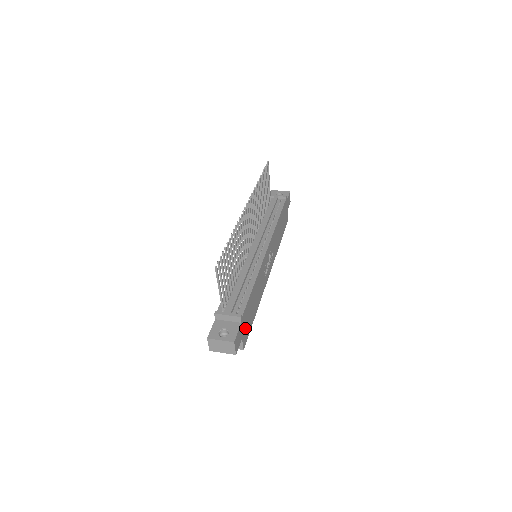
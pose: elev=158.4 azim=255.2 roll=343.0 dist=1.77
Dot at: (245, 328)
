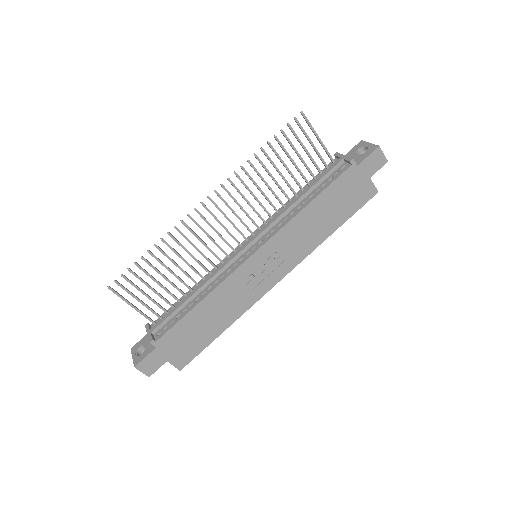
Dot at: (178, 350)
